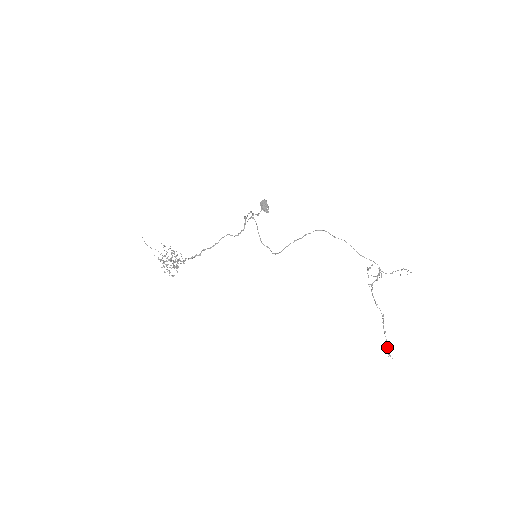
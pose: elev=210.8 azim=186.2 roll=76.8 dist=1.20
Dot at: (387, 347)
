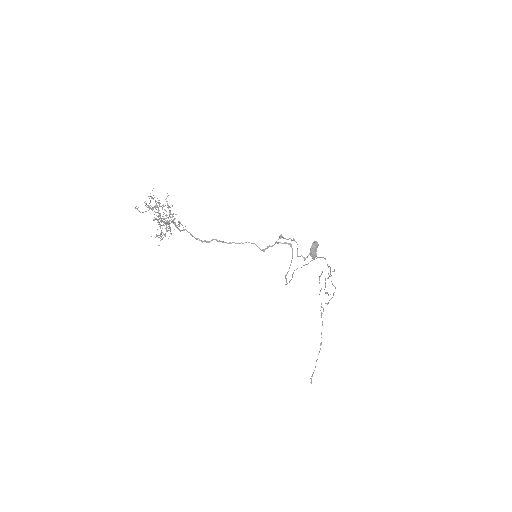
Dot at: occluded
